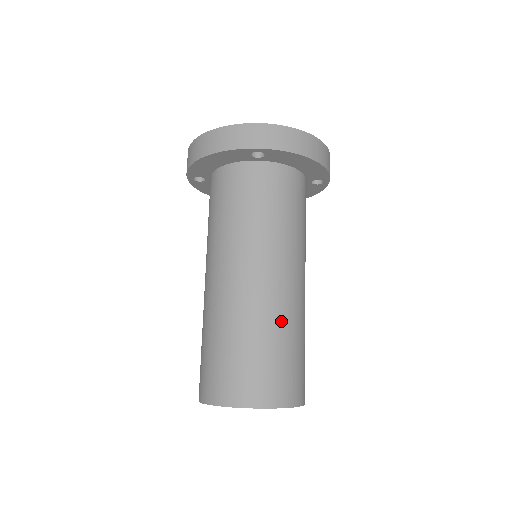
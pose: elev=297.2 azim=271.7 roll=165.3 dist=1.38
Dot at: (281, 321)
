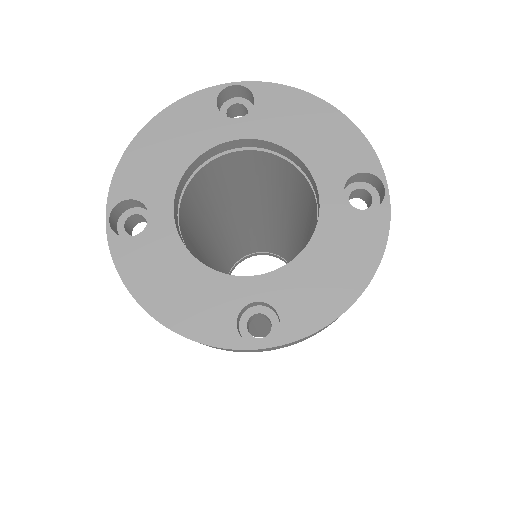
Dot at: occluded
